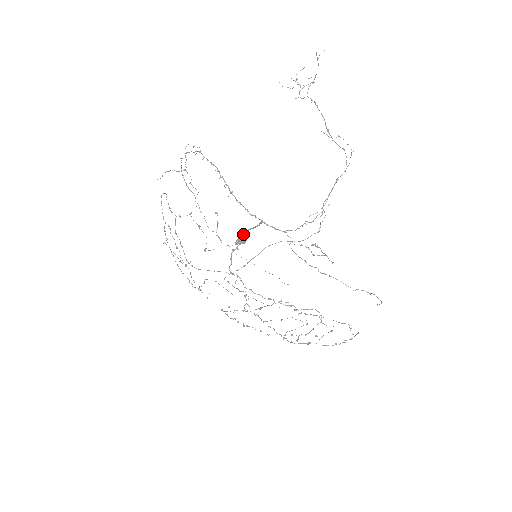
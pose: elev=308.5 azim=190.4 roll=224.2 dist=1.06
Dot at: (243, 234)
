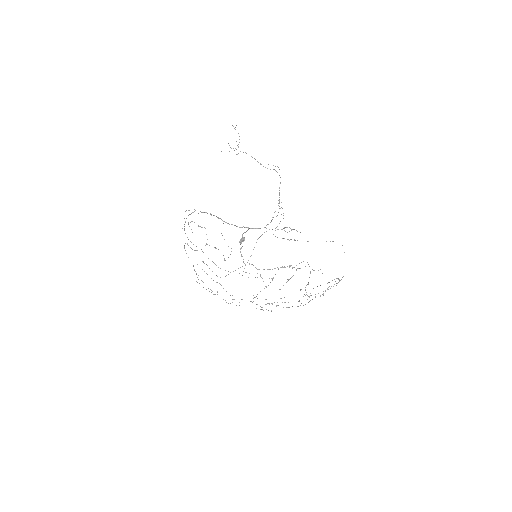
Dot at: occluded
